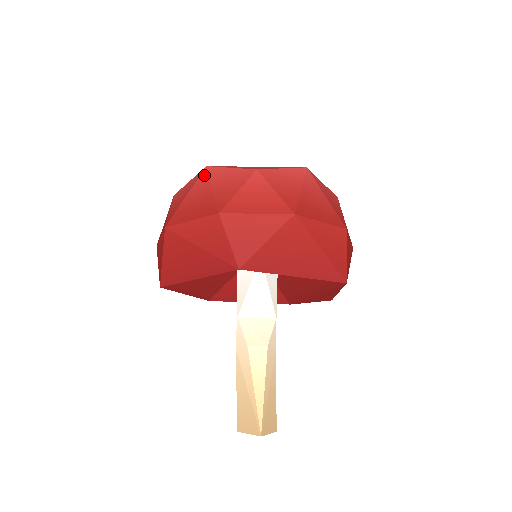
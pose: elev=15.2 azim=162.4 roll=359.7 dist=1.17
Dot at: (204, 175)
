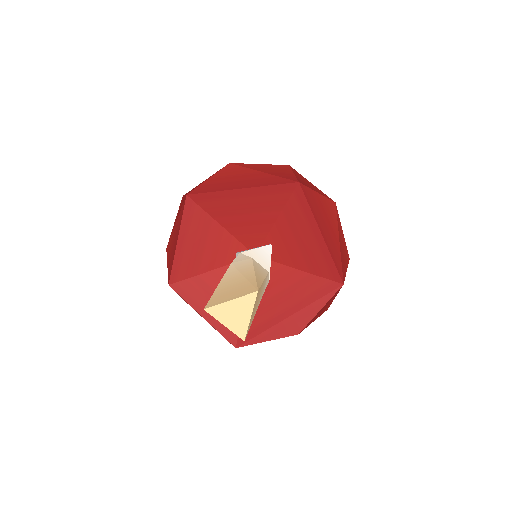
Dot at: occluded
